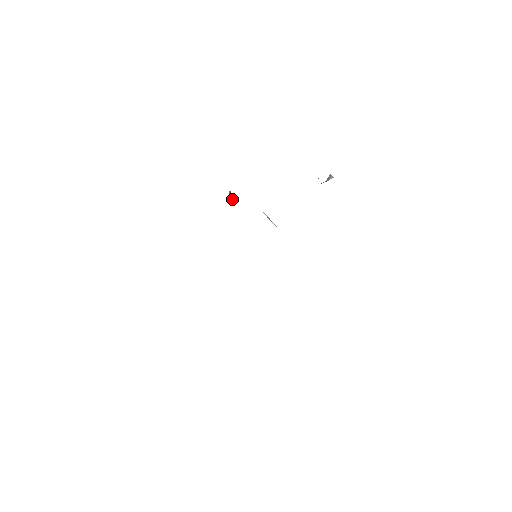
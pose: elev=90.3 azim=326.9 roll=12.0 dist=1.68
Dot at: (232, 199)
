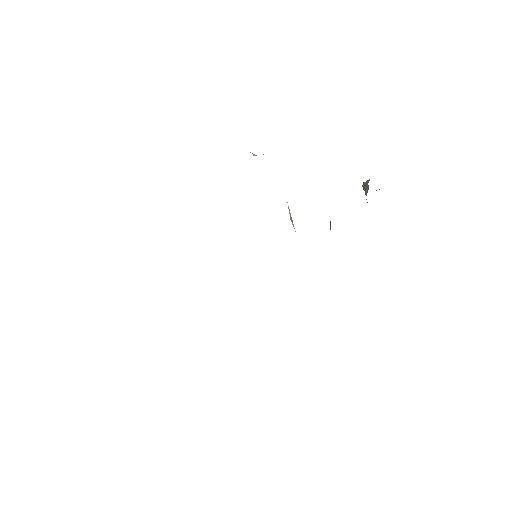
Dot at: occluded
